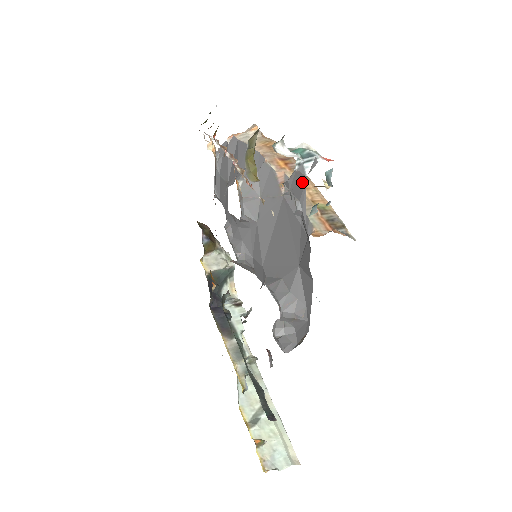
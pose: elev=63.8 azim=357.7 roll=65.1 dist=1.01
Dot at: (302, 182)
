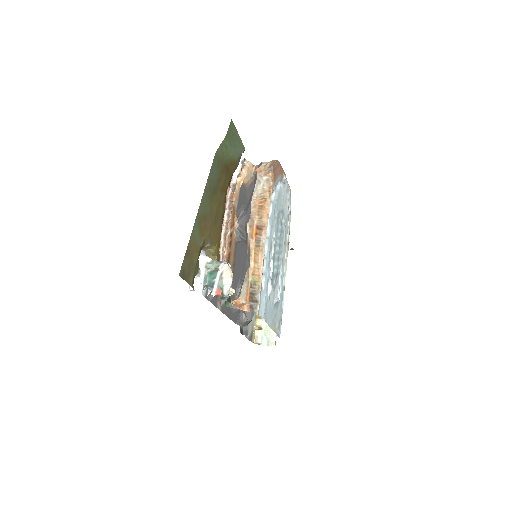
Dot at: occluded
